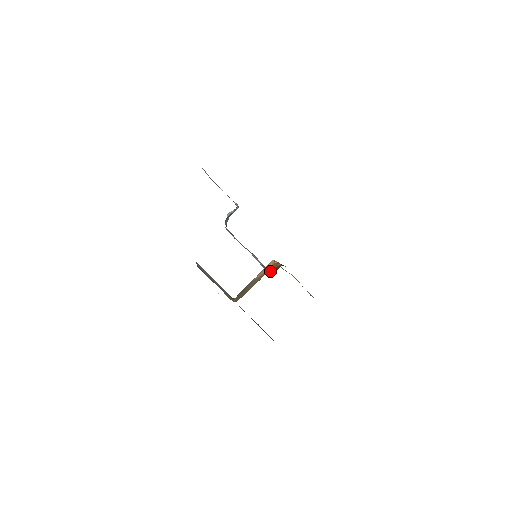
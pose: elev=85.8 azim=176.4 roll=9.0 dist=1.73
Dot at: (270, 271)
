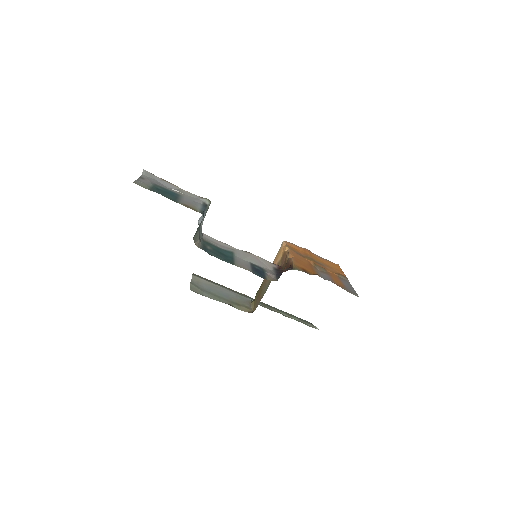
Dot at: (277, 280)
